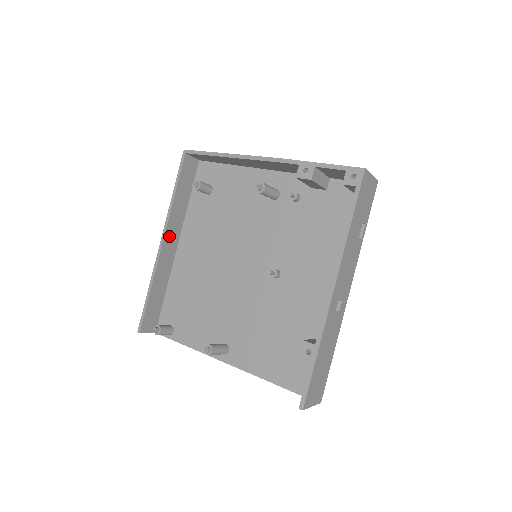
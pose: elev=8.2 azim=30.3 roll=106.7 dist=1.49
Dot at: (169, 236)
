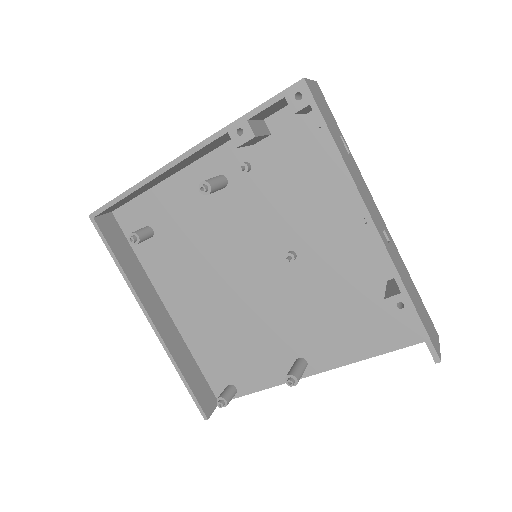
Dot at: (151, 309)
